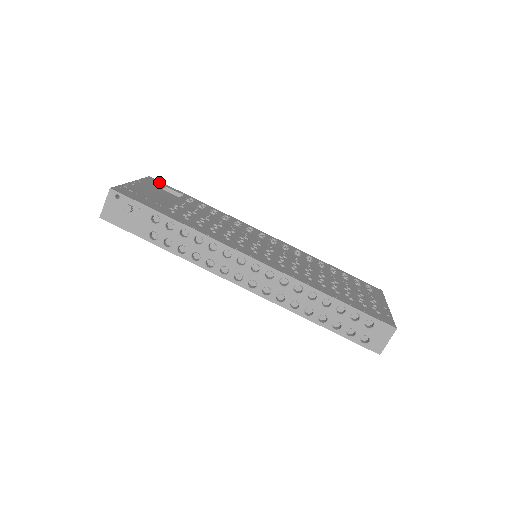
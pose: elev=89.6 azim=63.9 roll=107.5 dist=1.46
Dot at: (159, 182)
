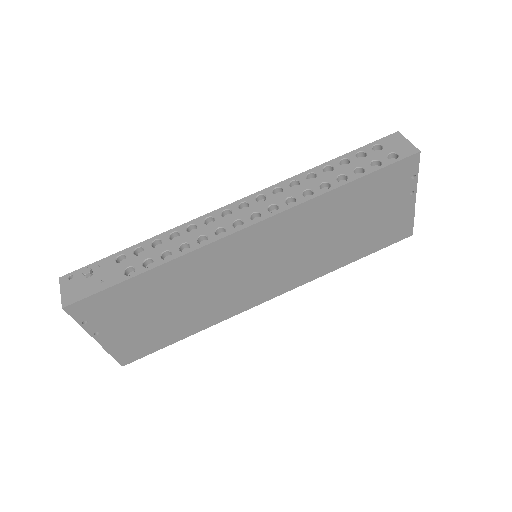
Dot at: occluded
